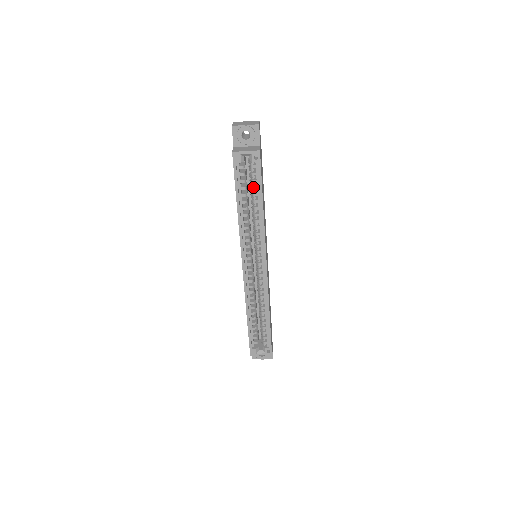
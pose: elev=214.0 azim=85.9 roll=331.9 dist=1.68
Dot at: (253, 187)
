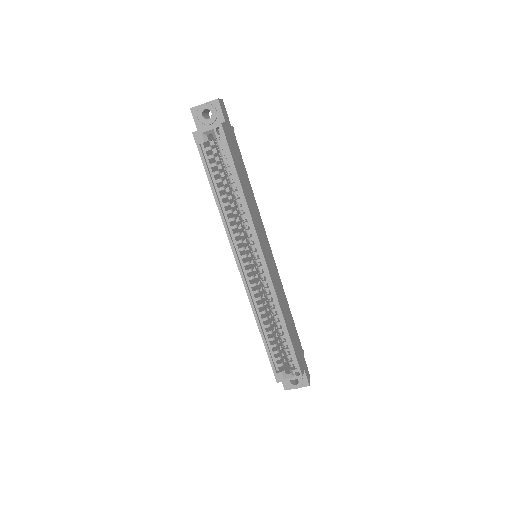
Dot at: (226, 168)
